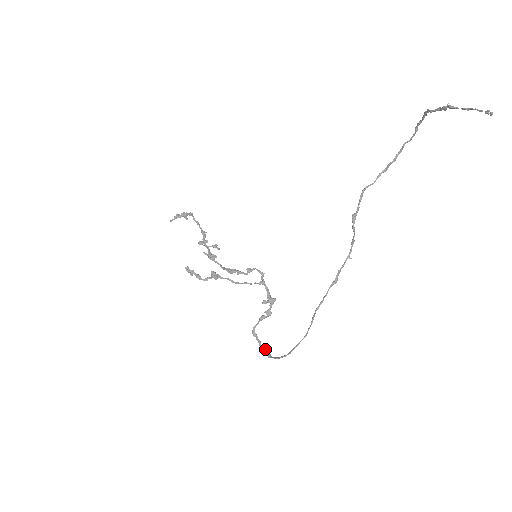
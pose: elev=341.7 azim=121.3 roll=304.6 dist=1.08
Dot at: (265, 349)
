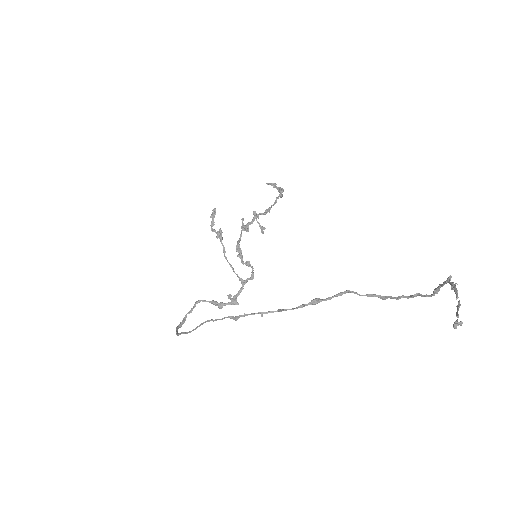
Dot at: (185, 320)
